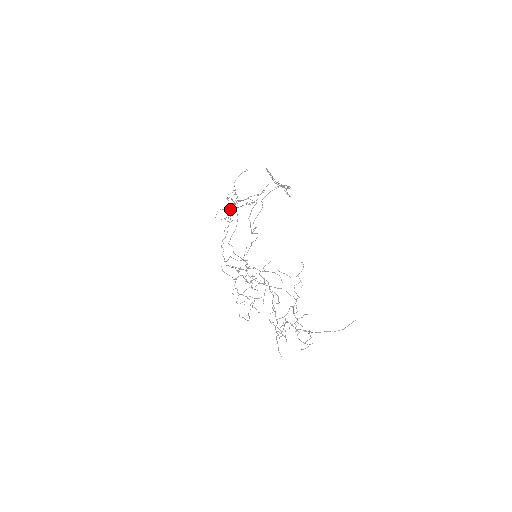
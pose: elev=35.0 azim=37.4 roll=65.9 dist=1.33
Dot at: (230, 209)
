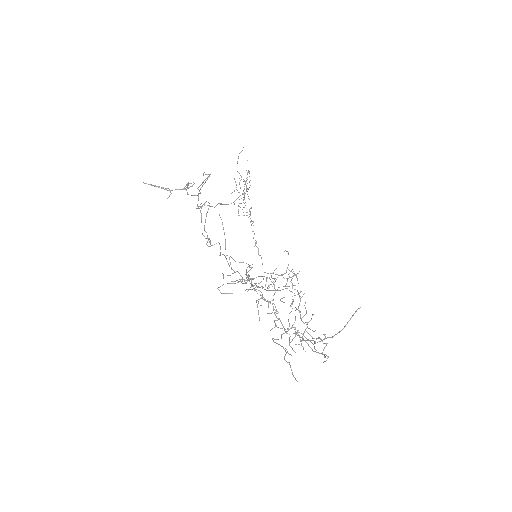
Dot at: occluded
